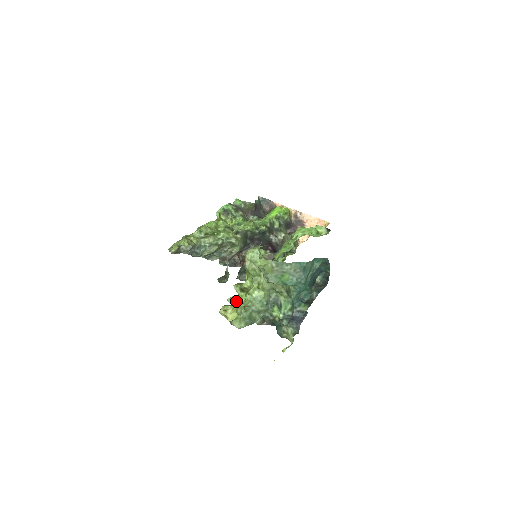
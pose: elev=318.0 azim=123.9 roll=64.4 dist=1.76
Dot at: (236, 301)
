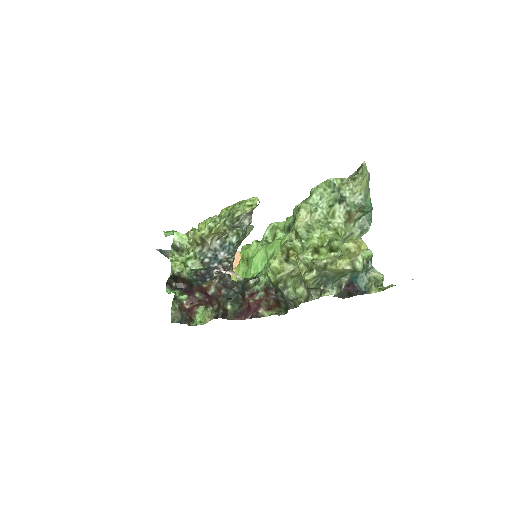
Dot at: (323, 259)
